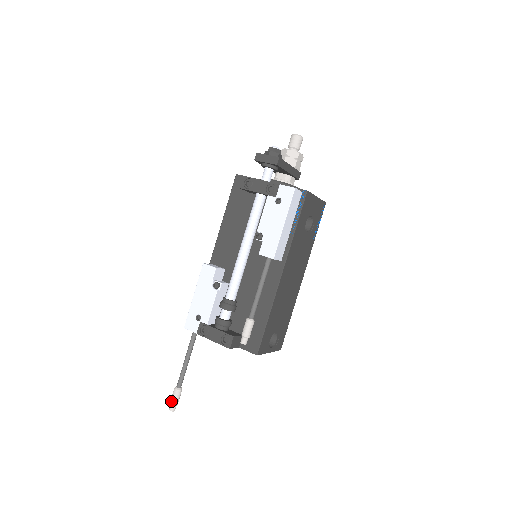
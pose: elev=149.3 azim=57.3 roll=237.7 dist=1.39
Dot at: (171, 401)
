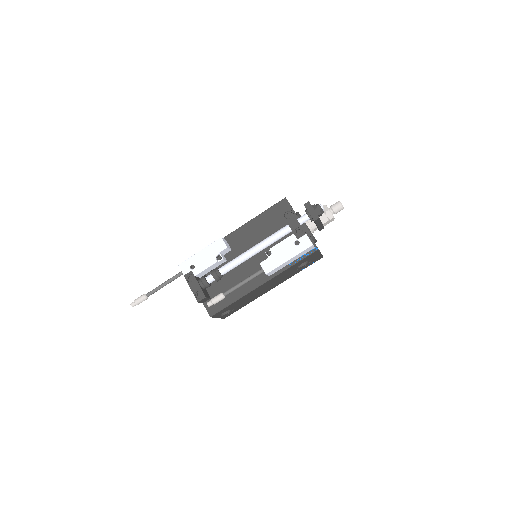
Dot at: (136, 300)
